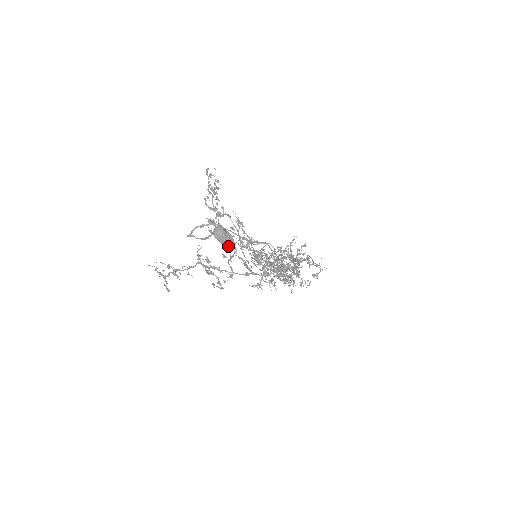
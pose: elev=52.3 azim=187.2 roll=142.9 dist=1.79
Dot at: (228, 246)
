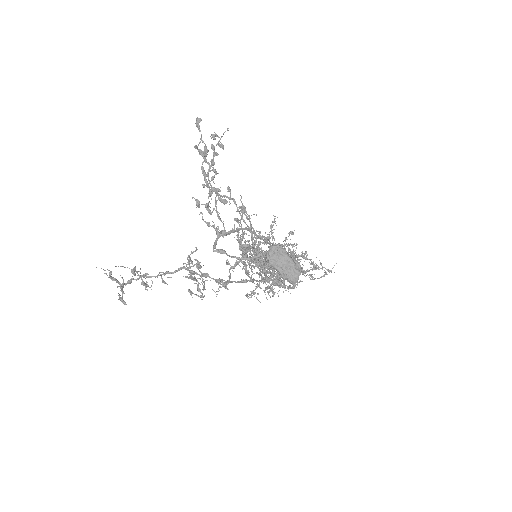
Dot at: (292, 279)
